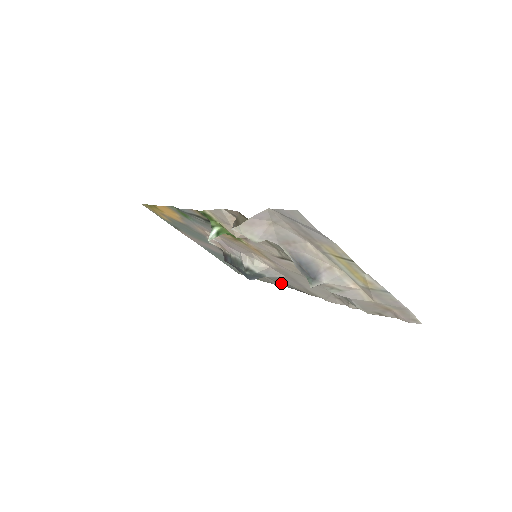
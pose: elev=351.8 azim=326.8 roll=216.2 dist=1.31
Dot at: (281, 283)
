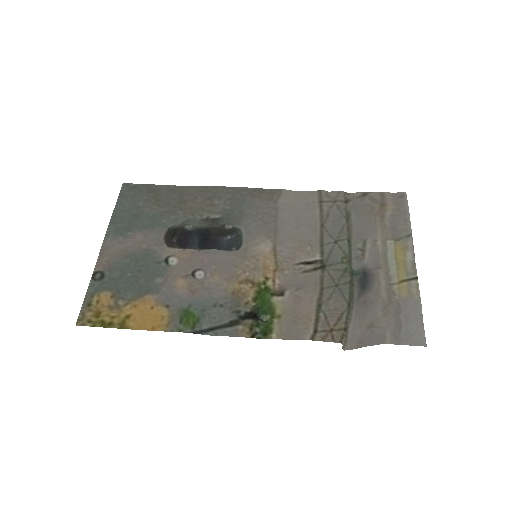
Dot at: (226, 195)
